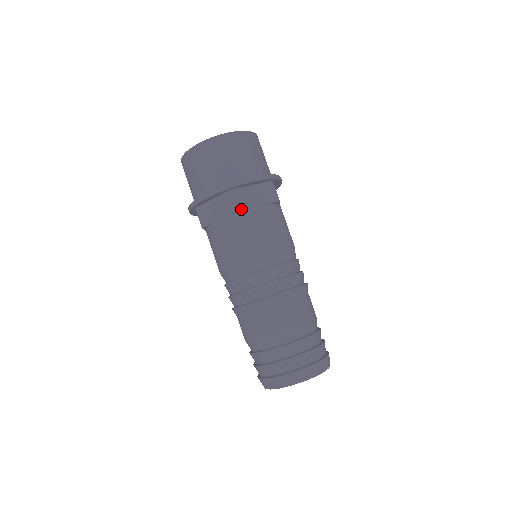
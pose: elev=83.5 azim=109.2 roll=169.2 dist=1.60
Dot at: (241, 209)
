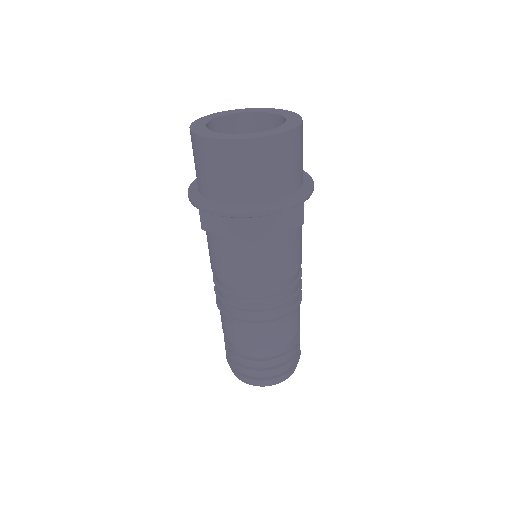
Dot at: (256, 239)
